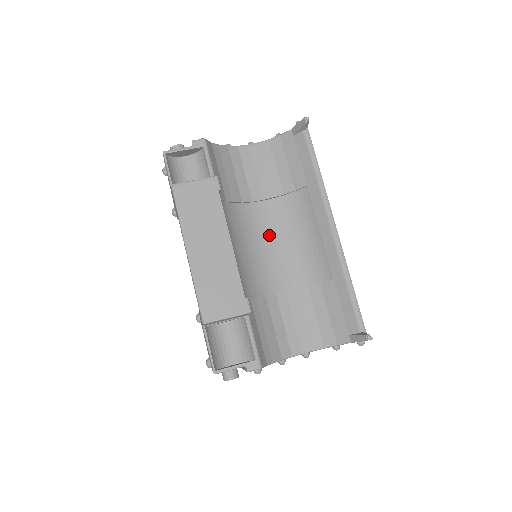
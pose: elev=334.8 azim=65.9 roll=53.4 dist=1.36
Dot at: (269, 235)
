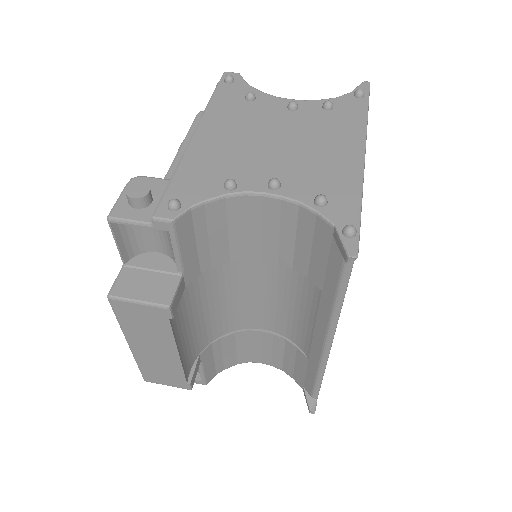
Dot at: (259, 288)
